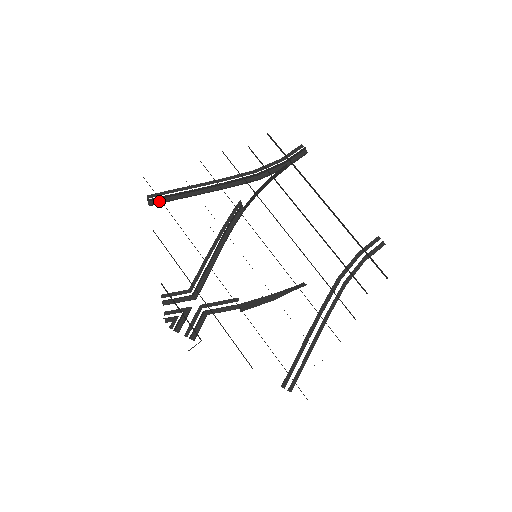
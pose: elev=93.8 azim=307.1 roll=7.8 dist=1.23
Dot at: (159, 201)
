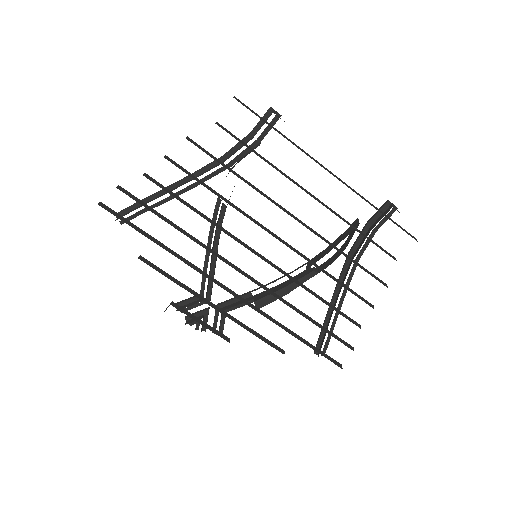
Dot at: (130, 218)
